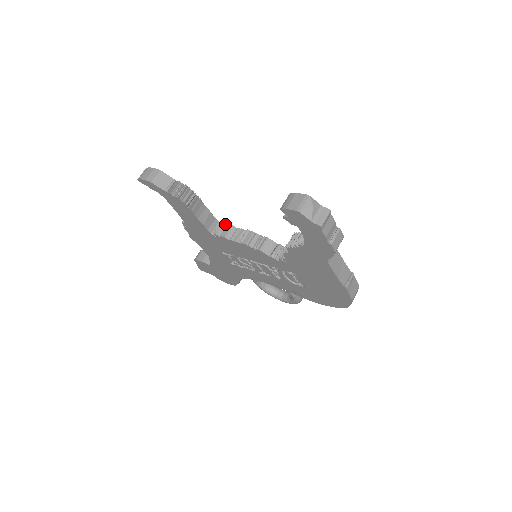
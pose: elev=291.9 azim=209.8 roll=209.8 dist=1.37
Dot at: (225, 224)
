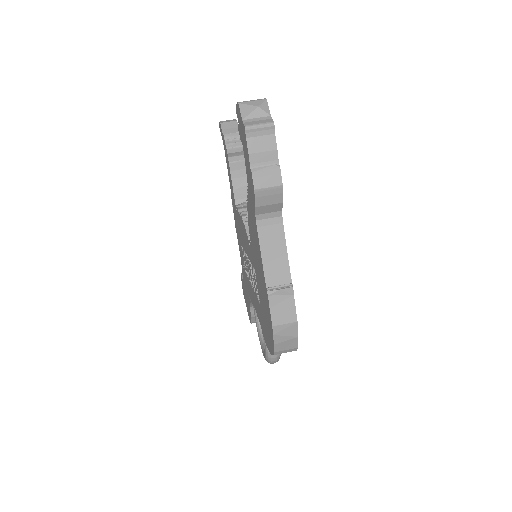
Dot at: occluded
